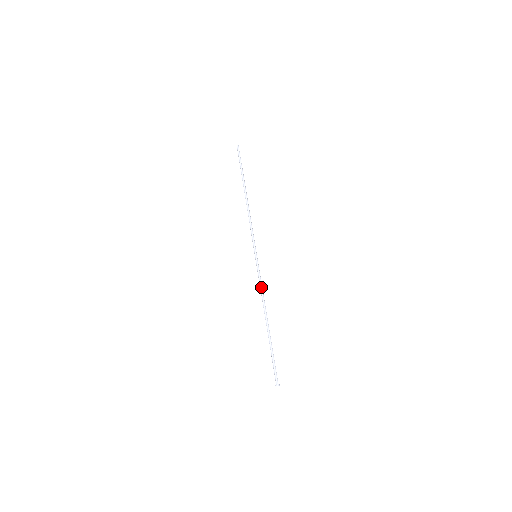
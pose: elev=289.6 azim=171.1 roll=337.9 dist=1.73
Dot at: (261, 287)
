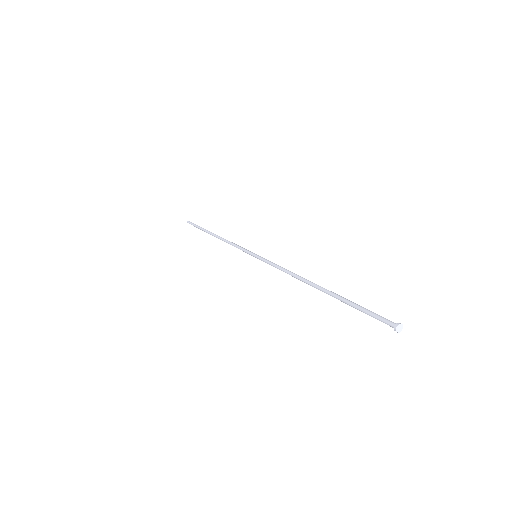
Dot at: (282, 267)
